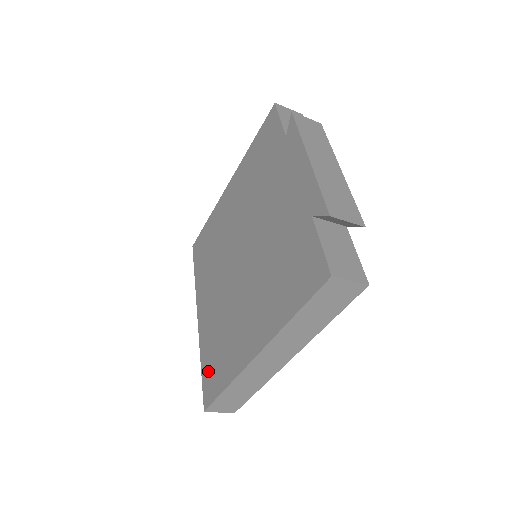
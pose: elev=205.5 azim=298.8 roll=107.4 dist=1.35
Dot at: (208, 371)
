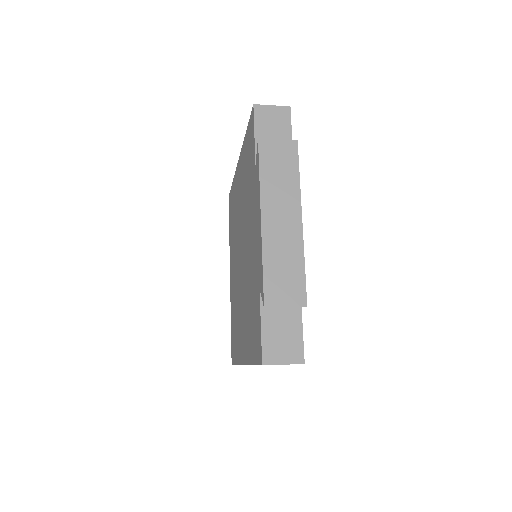
Dot at: (232, 336)
